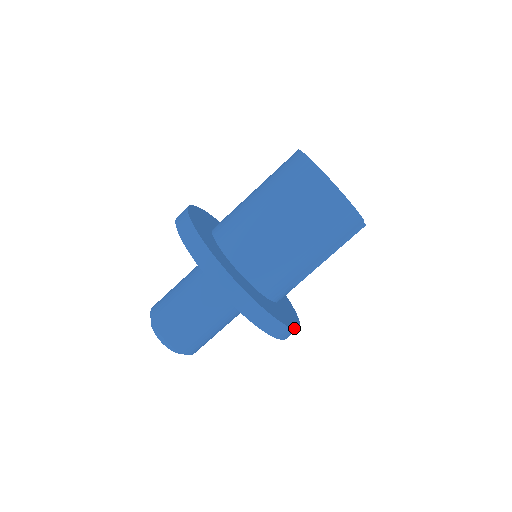
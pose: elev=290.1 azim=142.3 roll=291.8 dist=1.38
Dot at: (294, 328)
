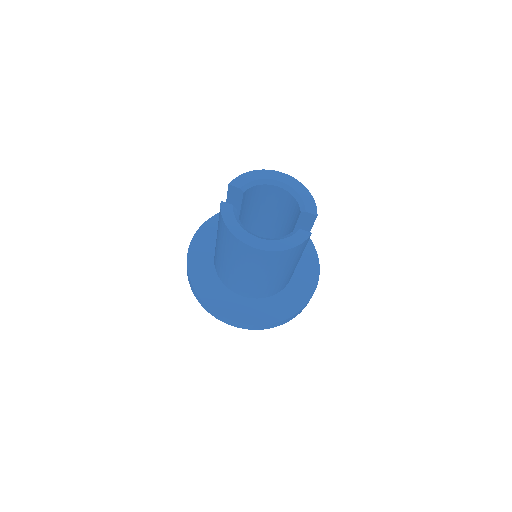
Dot at: (314, 291)
